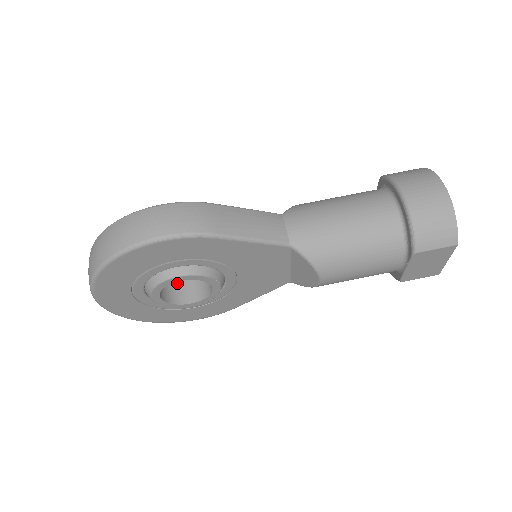
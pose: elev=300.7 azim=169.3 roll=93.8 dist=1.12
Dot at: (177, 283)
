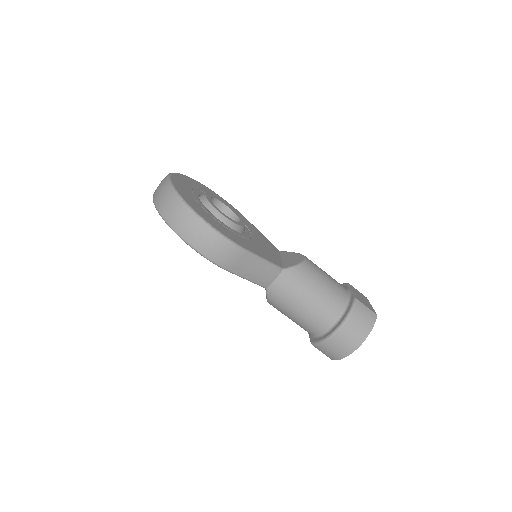
Dot at: occluded
